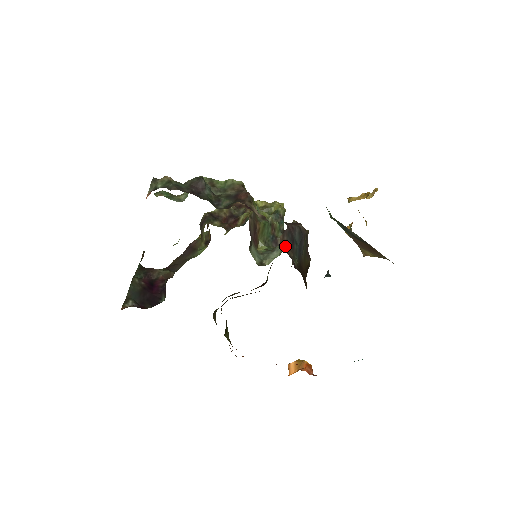
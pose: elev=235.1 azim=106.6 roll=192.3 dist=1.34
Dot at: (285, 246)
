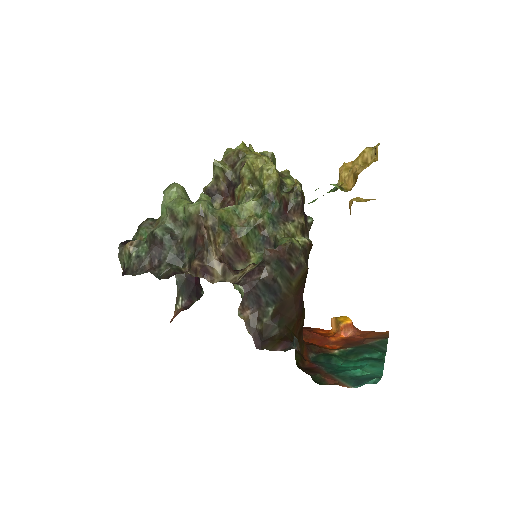
Dot at: (248, 314)
